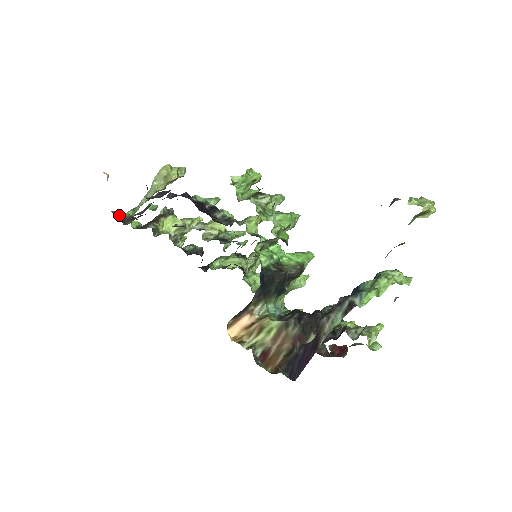
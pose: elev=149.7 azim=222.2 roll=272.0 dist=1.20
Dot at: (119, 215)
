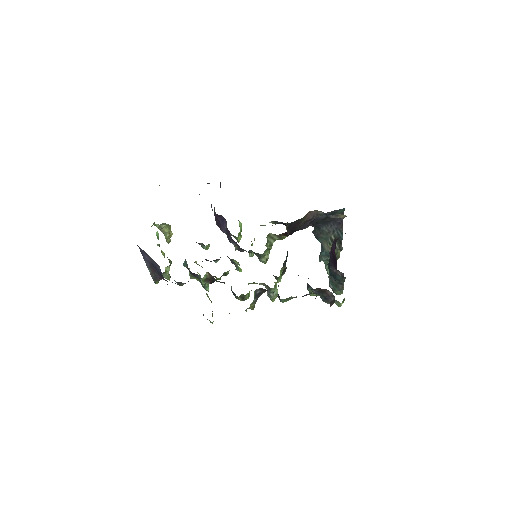
Dot at: occluded
